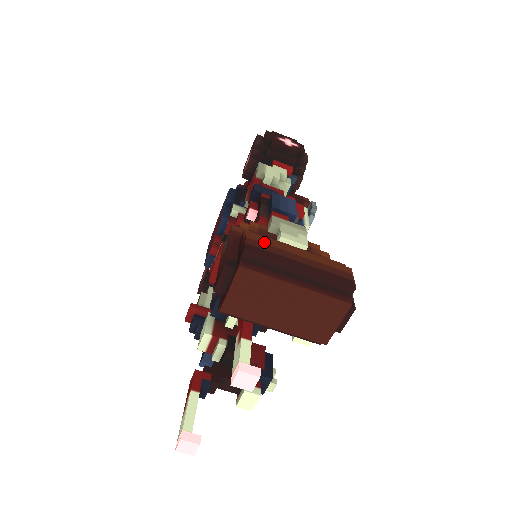
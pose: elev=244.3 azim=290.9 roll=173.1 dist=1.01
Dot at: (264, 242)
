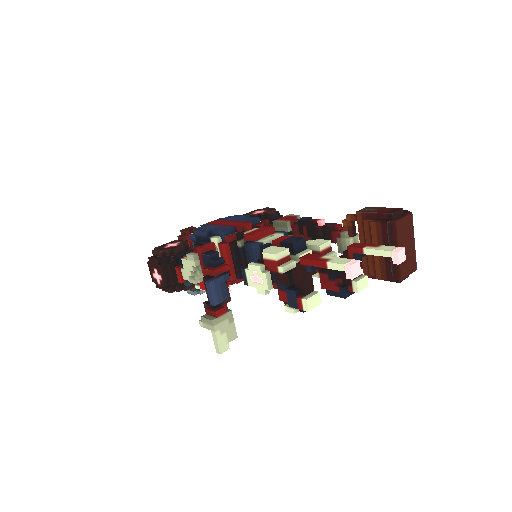
Dot at: occluded
